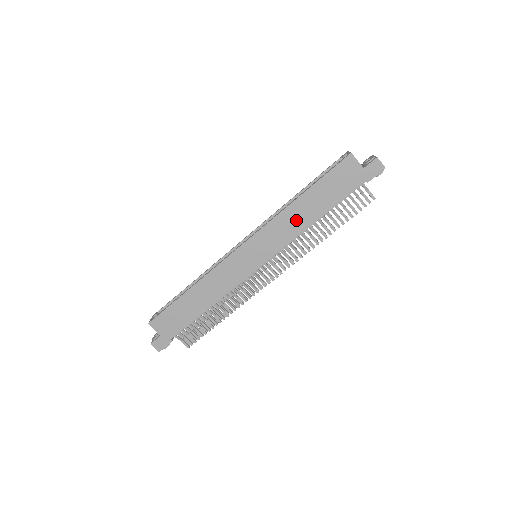
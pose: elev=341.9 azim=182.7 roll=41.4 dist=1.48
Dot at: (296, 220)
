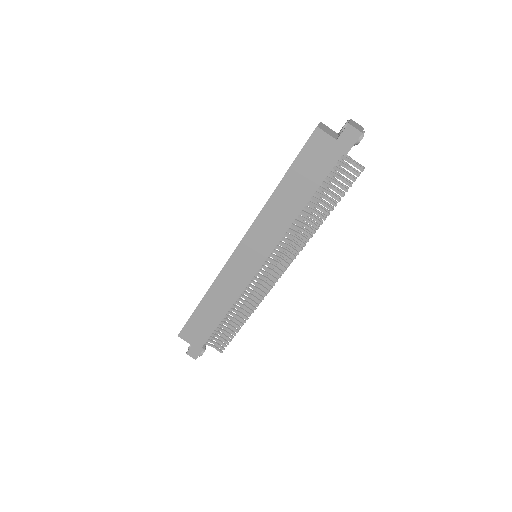
Dot at: (281, 213)
